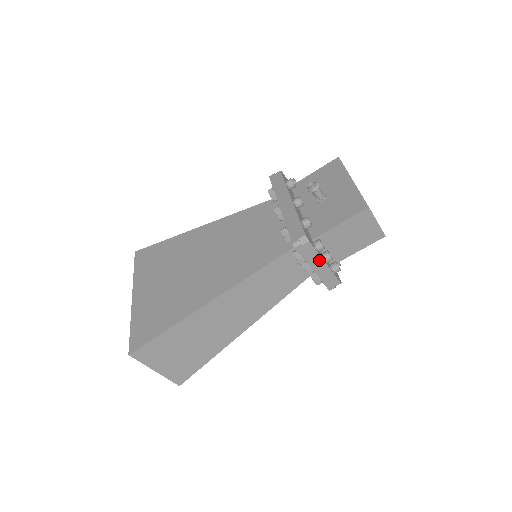
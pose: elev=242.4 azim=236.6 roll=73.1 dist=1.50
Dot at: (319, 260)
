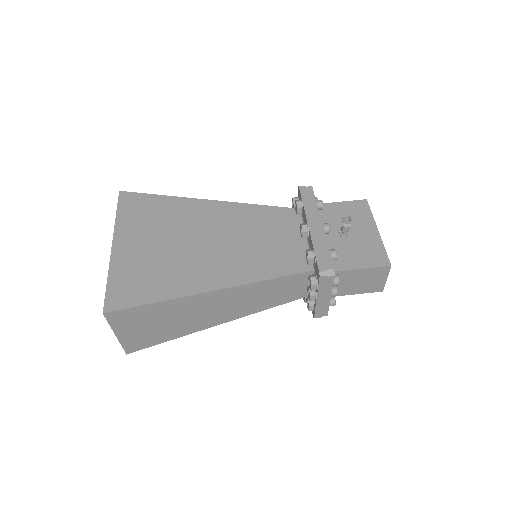
Dot at: (328, 293)
